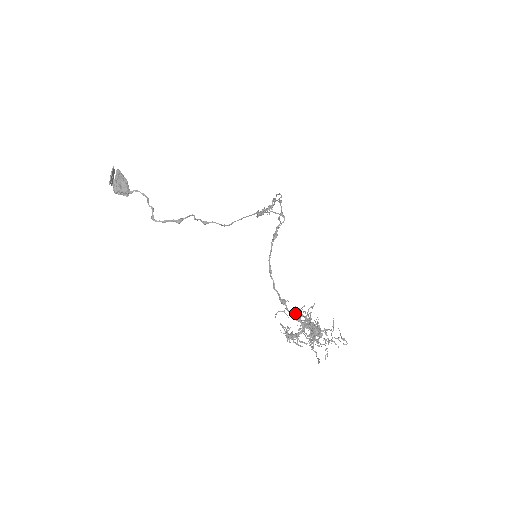
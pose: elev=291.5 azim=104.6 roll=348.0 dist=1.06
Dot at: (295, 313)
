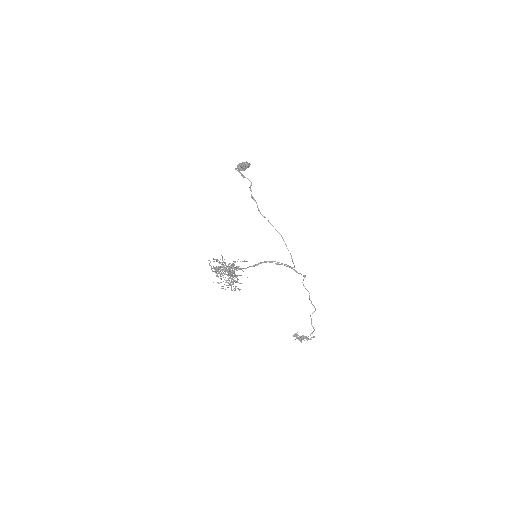
Dot at: occluded
